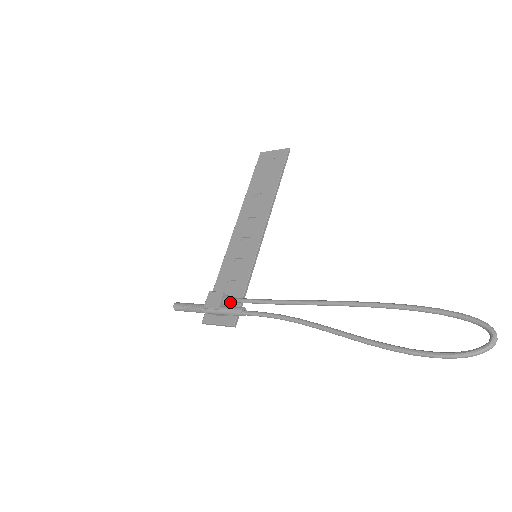
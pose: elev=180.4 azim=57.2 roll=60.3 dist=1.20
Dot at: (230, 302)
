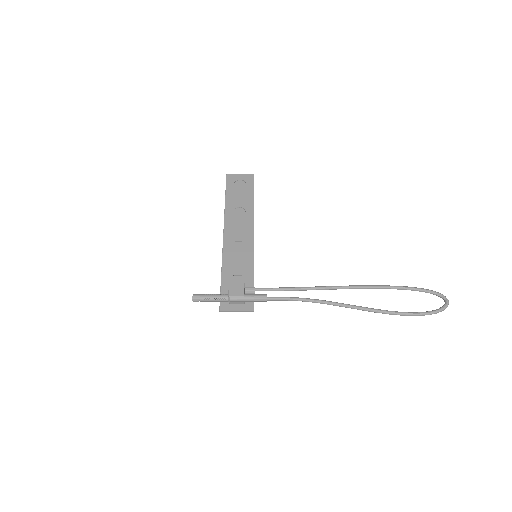
Dot at: (252, 291)
